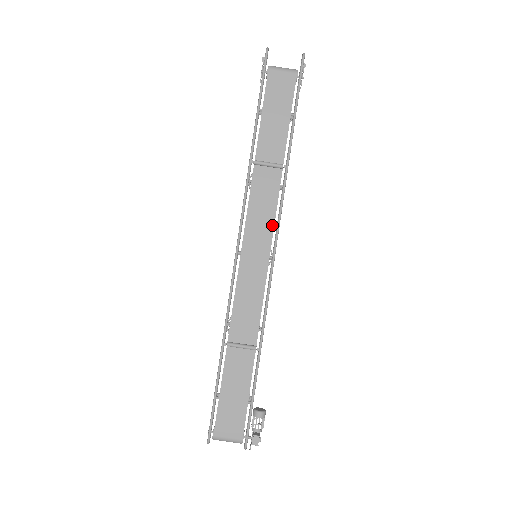
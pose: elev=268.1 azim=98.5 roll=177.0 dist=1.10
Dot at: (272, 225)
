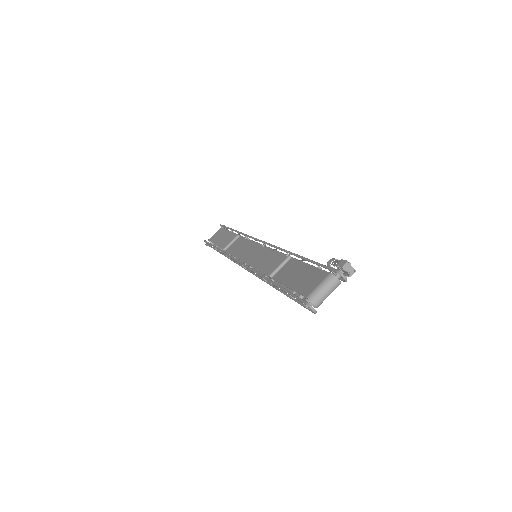
Dot at: (252, 244)
